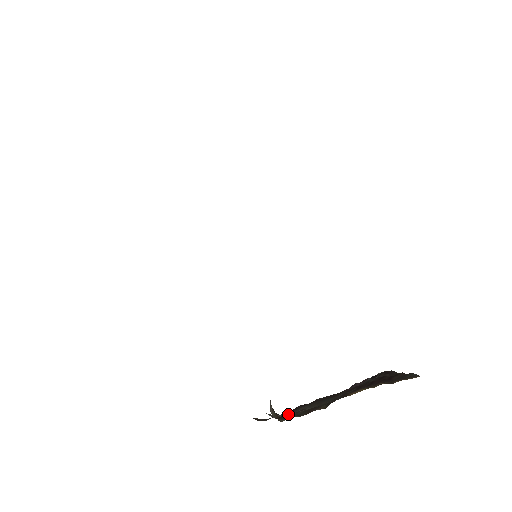
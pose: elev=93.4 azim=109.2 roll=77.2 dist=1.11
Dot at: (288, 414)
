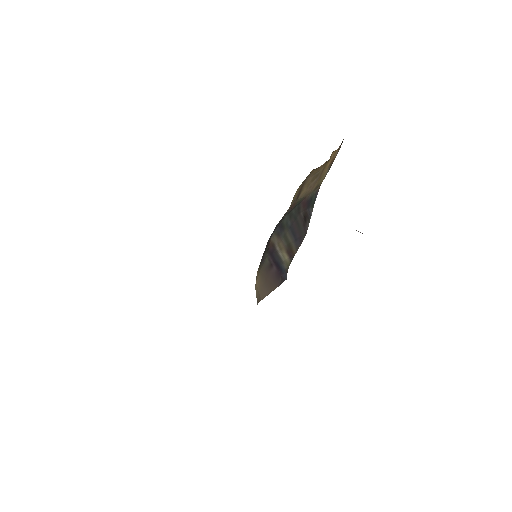
Dot at: occluded
